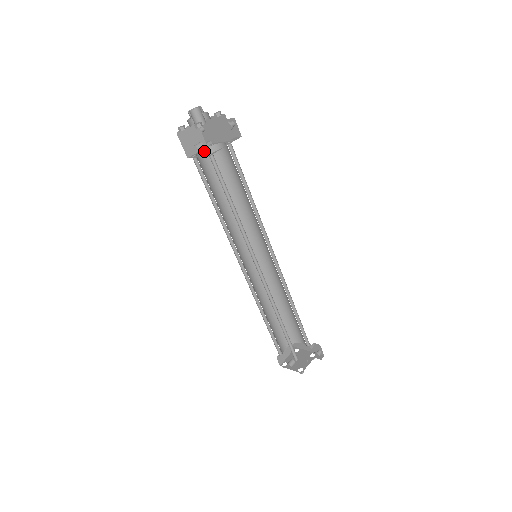
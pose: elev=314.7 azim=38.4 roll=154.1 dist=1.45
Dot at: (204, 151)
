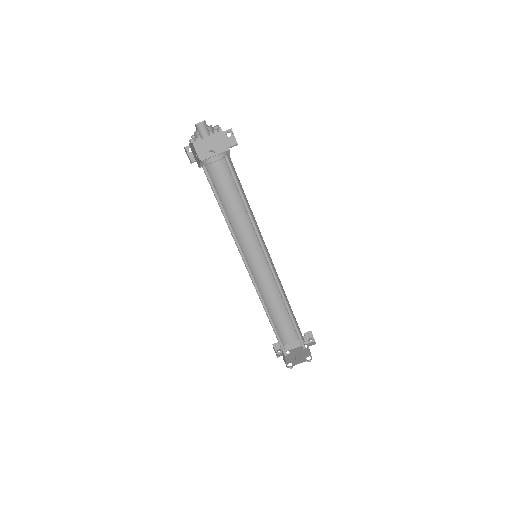
Dot at: occluded
